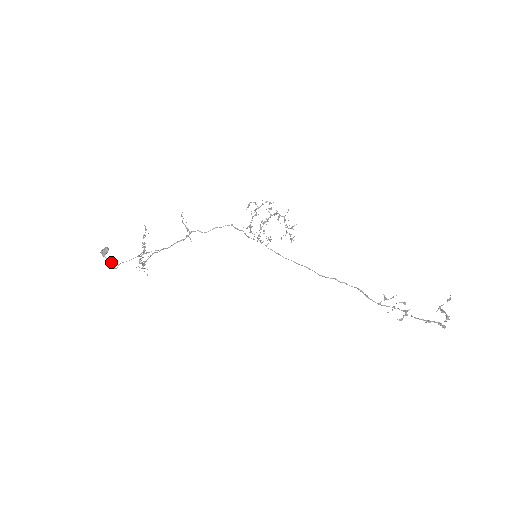
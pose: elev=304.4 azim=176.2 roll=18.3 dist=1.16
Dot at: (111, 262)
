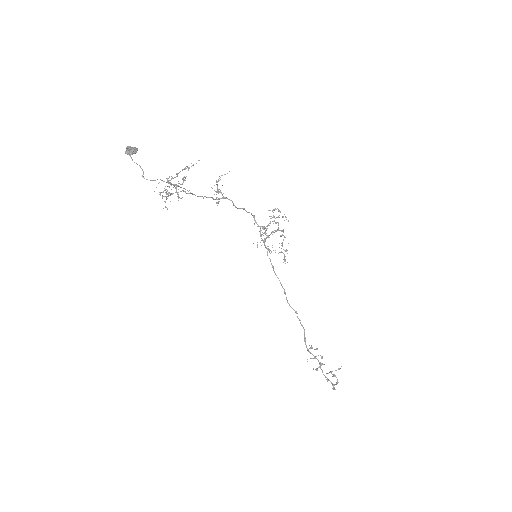
Dot at: occluded
